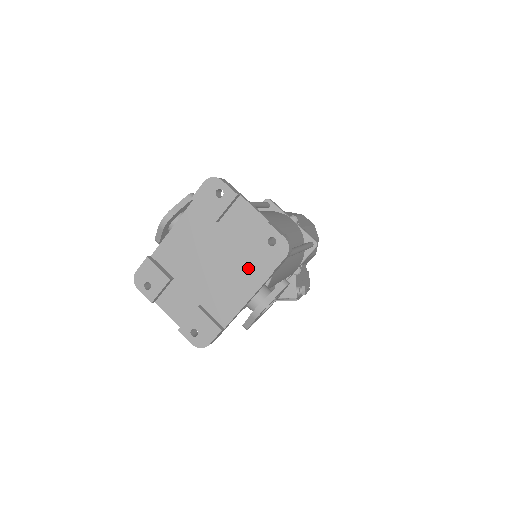
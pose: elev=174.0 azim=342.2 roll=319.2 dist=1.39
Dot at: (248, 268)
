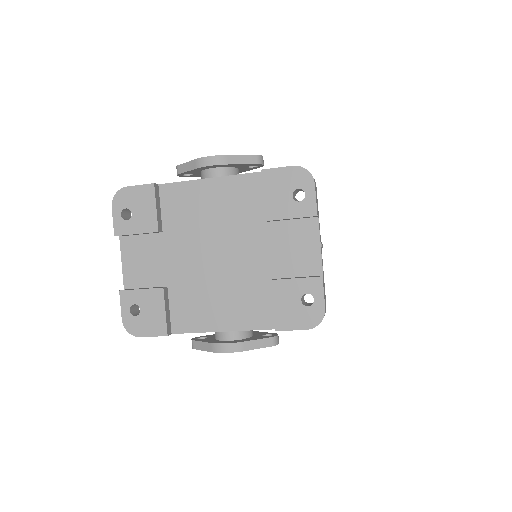
Dot at: (255, 299)
